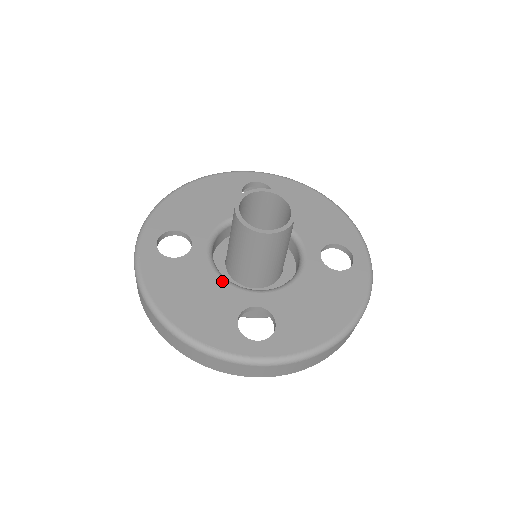
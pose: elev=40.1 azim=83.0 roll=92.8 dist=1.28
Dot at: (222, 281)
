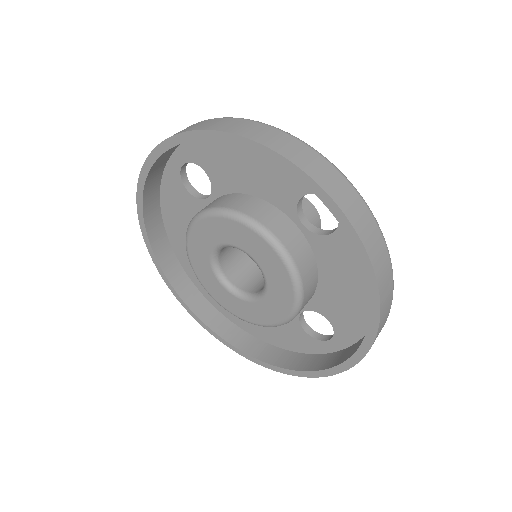
Dot at: occluded
